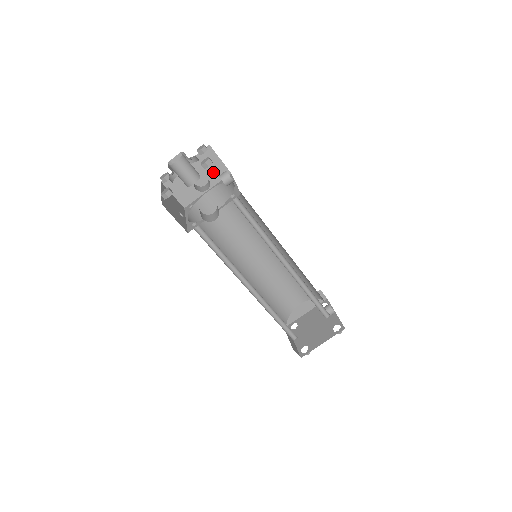
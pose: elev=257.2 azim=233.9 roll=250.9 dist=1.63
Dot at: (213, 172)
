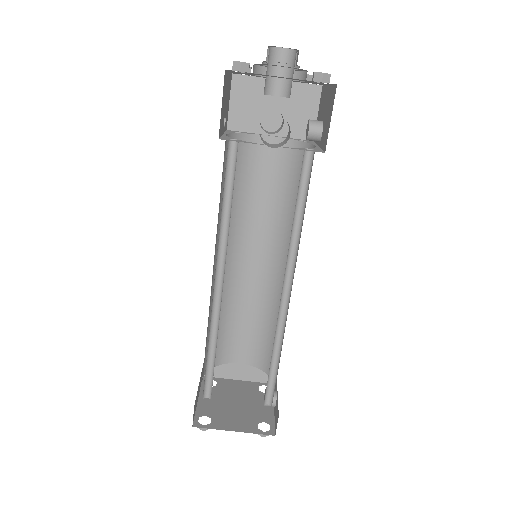
Dot at: (296, 120)
